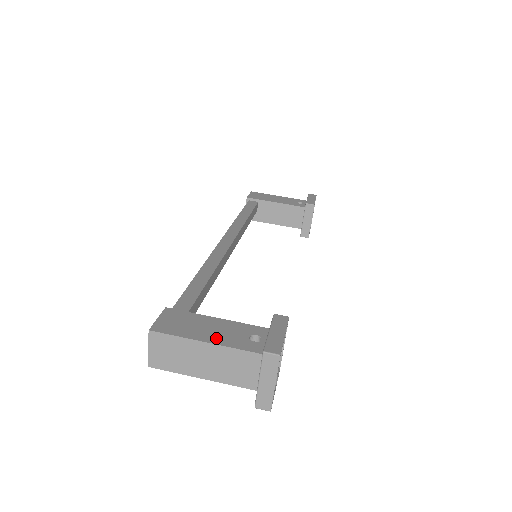
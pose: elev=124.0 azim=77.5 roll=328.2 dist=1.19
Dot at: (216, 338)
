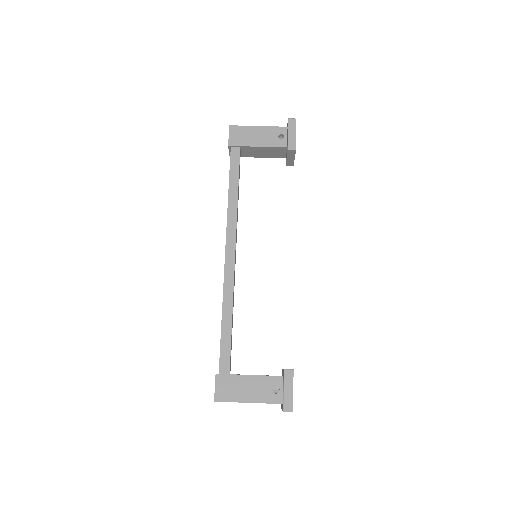
Dot at: (254, 397)
